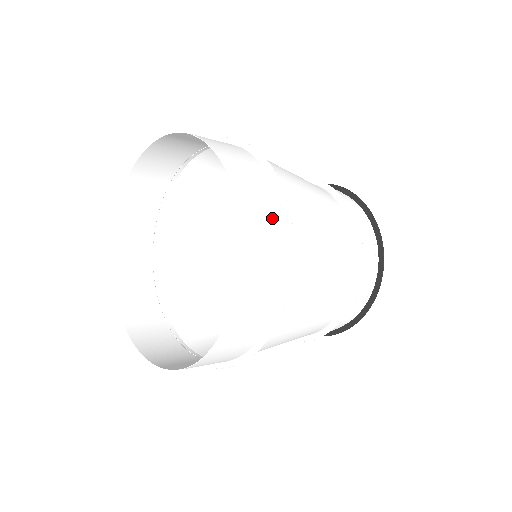
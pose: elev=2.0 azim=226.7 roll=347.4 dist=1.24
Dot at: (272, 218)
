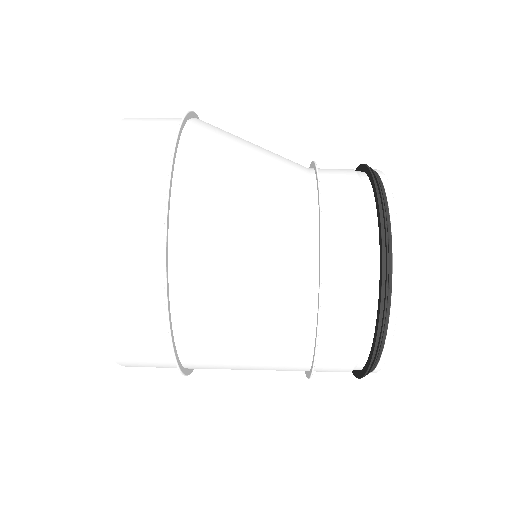
Dot at: (148, 327)
